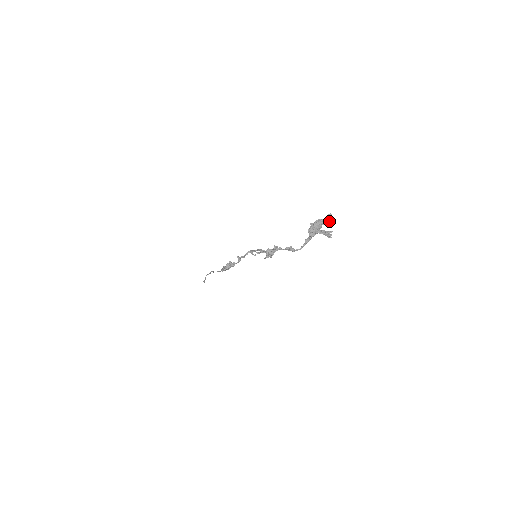
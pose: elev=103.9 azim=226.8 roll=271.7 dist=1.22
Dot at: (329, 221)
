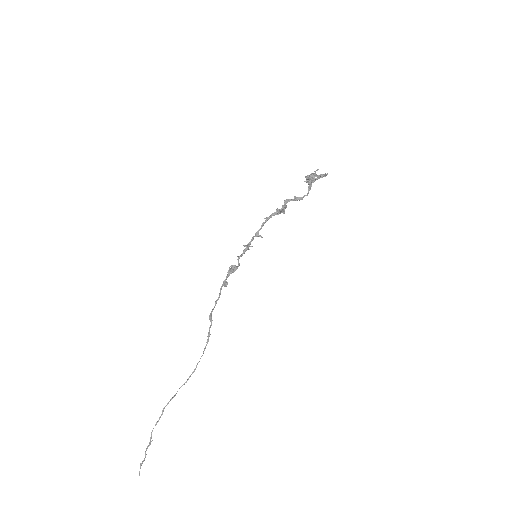
Dot at: occluded
